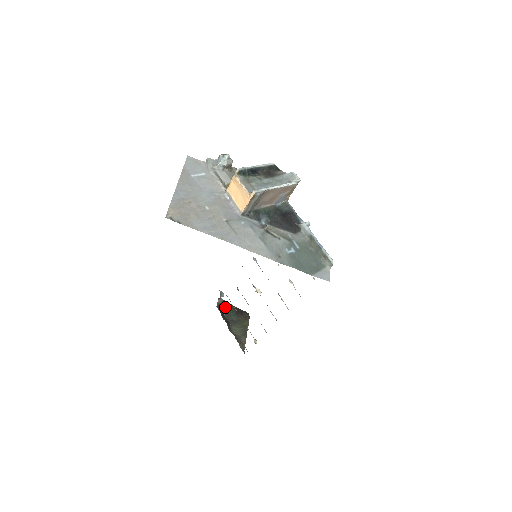
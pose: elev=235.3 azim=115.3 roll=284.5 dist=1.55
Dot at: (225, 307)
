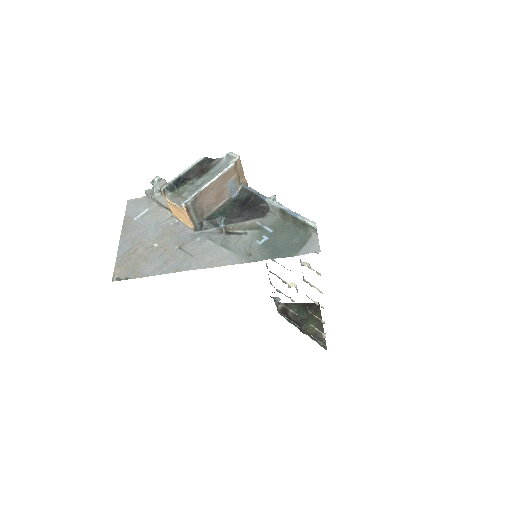
Dot at: occluded
